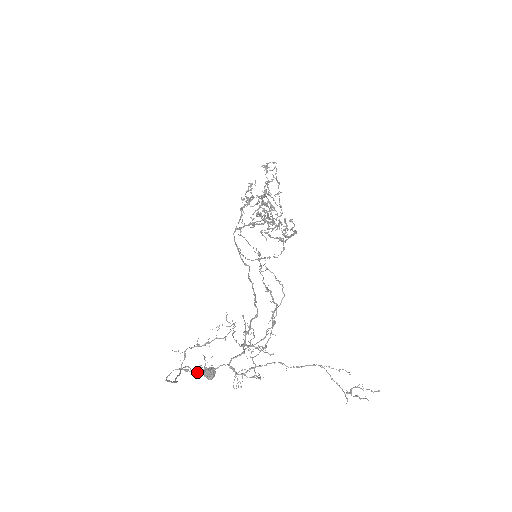
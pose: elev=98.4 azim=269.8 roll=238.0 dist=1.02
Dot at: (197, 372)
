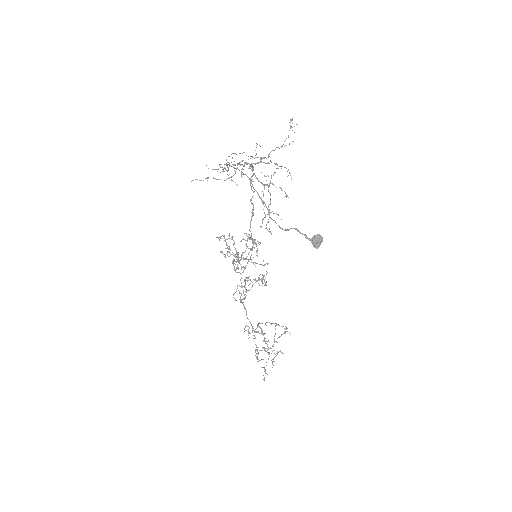
Dot at: occluded
